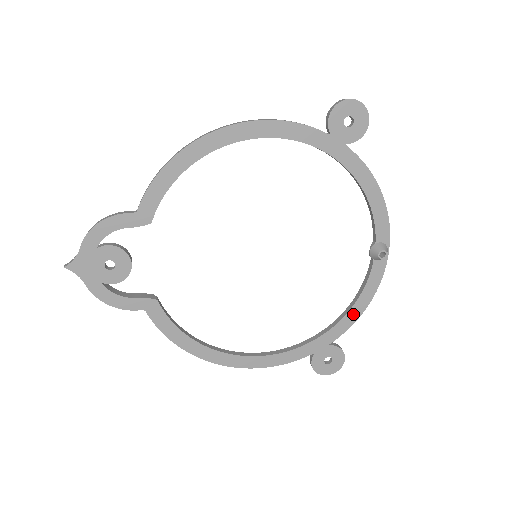
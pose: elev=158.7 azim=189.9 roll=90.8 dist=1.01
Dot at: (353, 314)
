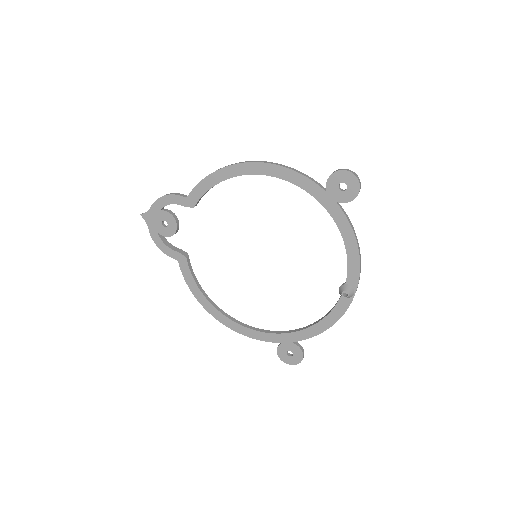
Dot at: (316, 329)
